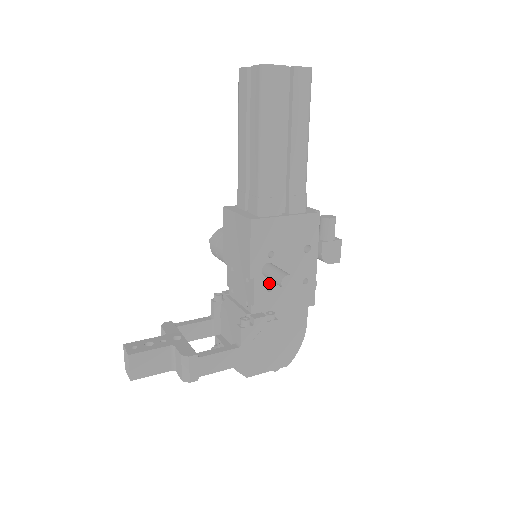
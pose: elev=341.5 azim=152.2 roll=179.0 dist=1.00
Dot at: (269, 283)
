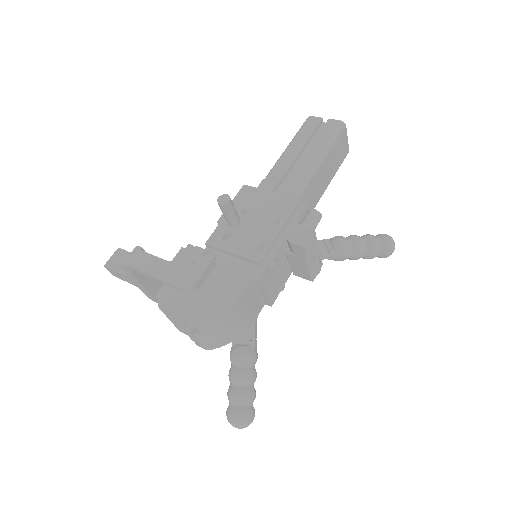
Dot at: (229, 233)
